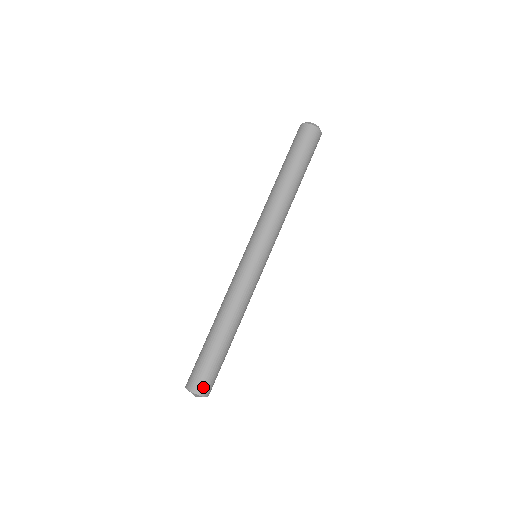
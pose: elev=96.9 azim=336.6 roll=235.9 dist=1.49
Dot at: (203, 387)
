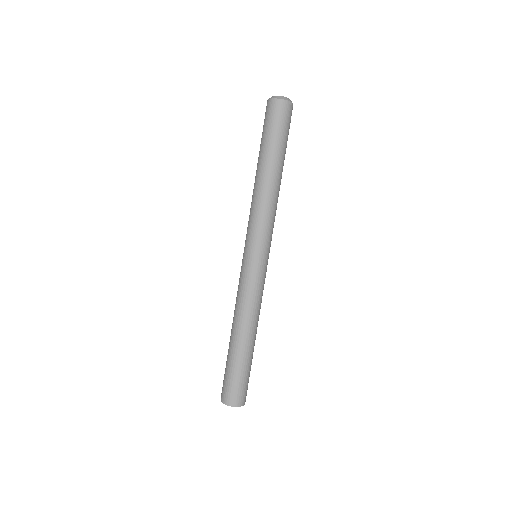
Dot at: (228, 397)
